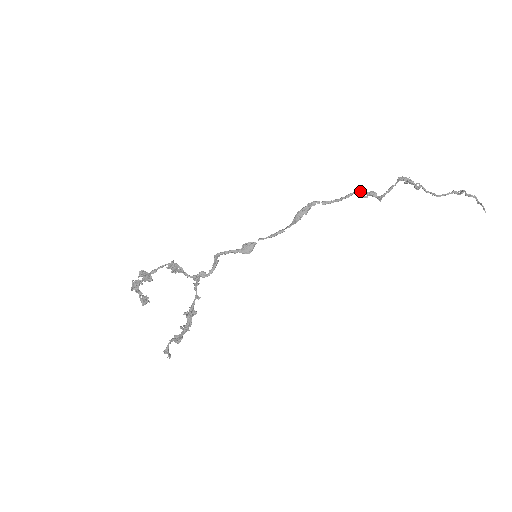
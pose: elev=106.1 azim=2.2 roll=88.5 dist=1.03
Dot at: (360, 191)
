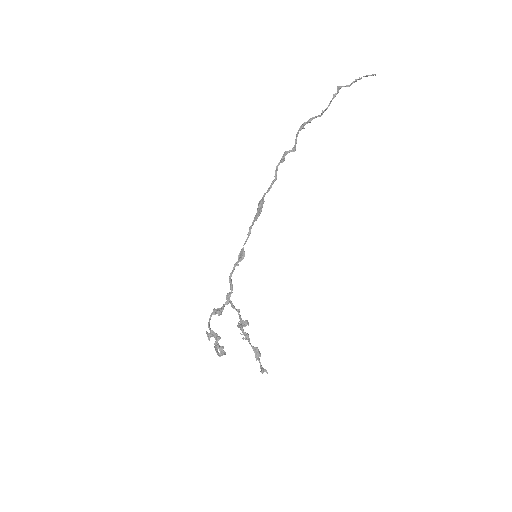
Dot at: (279, 162)
